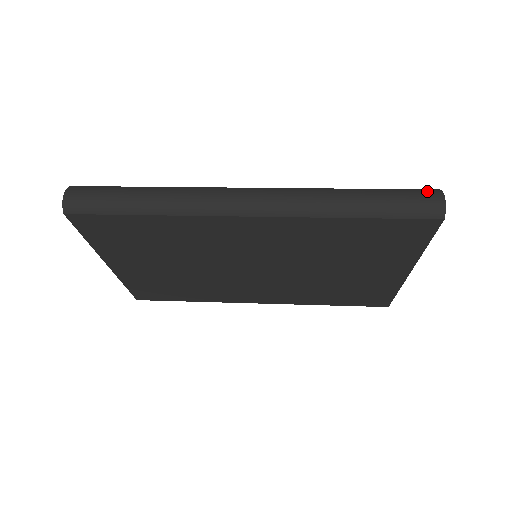
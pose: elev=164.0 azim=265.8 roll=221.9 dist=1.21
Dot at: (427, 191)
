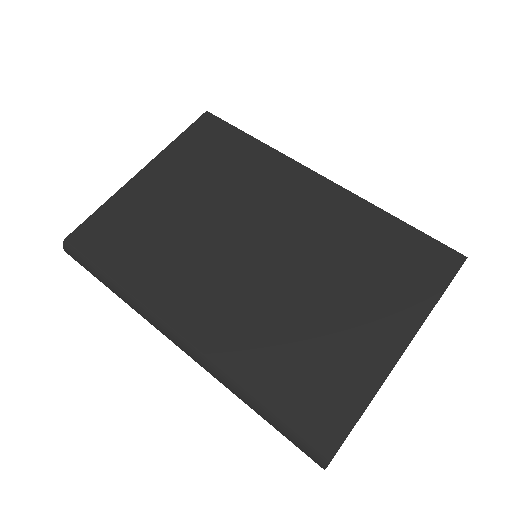
Dot at: (313, 455)
